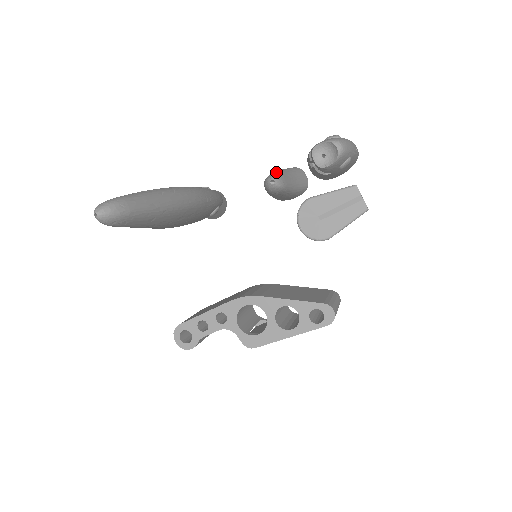
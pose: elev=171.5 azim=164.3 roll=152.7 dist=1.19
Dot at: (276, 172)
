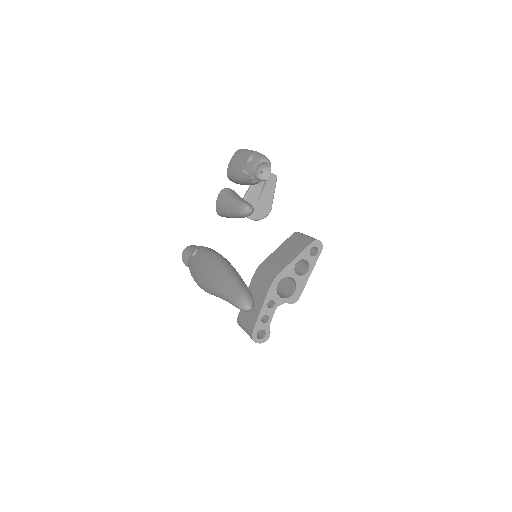
Dot at: (242, 203)
